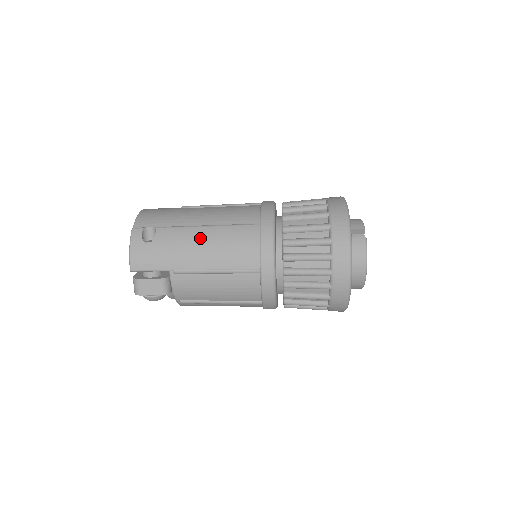
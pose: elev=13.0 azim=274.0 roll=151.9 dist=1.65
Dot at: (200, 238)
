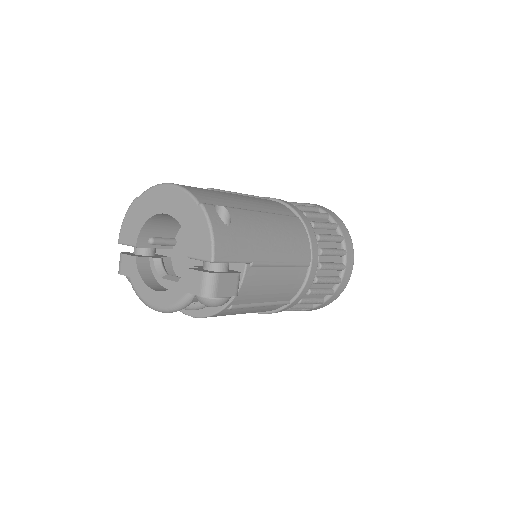
Dot at: (268, 225)
